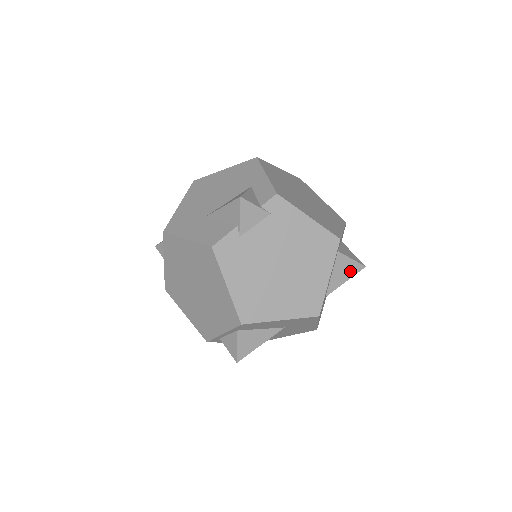
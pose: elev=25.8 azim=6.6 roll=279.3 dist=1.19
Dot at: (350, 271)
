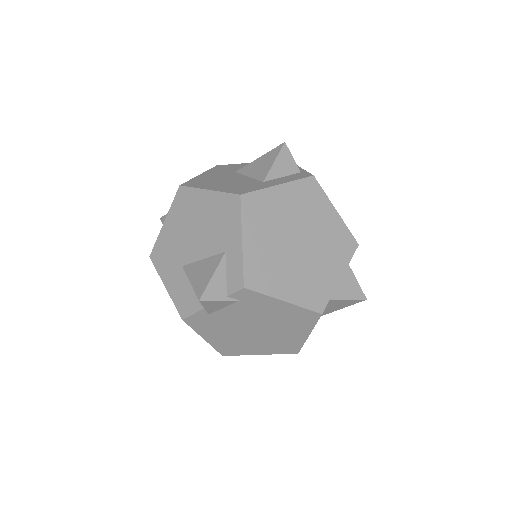
Dot at: (346, 304)
